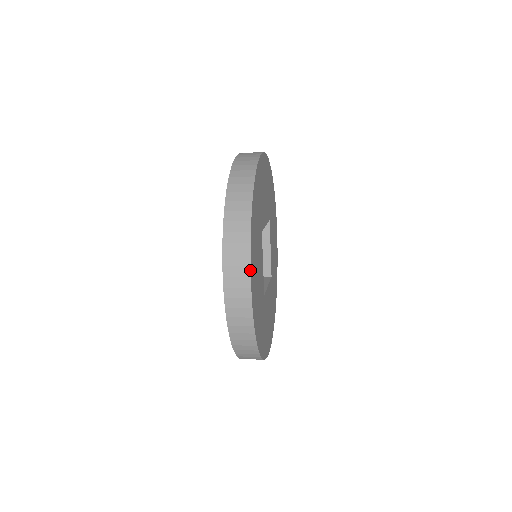
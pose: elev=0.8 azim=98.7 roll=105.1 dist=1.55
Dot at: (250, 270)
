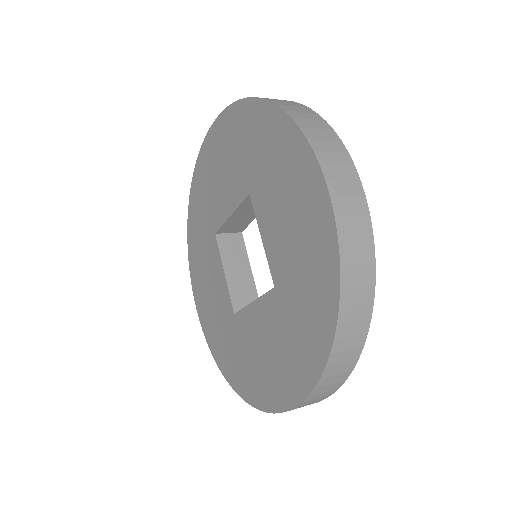
Dot at: (350, 157)
